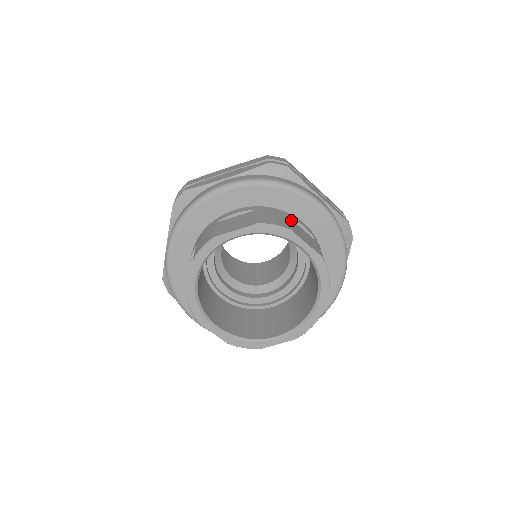
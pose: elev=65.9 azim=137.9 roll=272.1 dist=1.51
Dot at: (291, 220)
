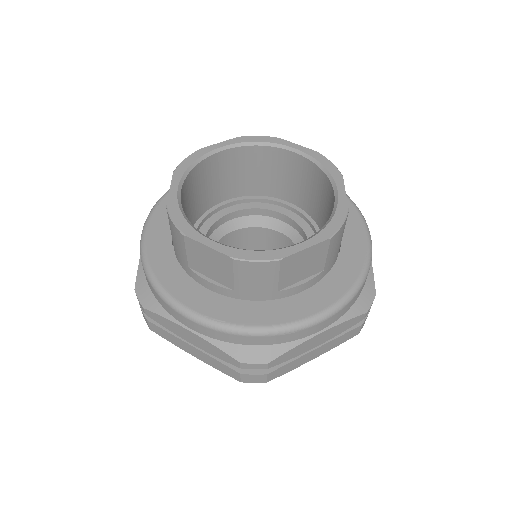
Dot at: occluded
